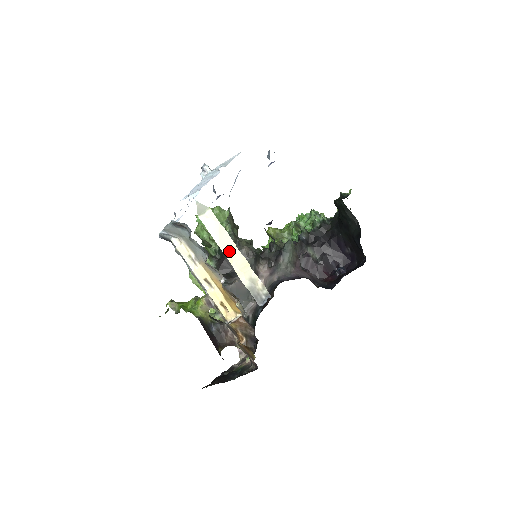
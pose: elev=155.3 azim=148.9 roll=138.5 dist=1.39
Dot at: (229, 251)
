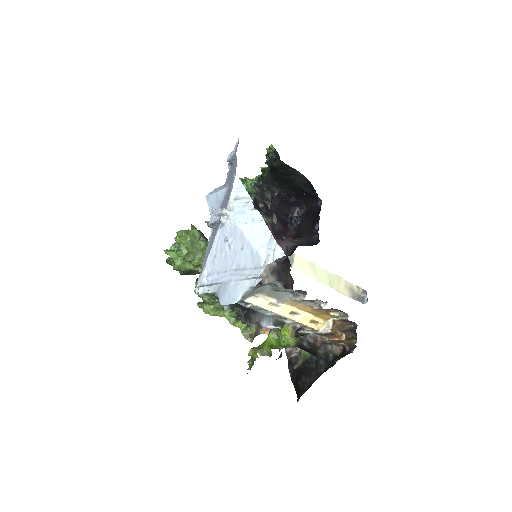
Dot at: (326, 279)
